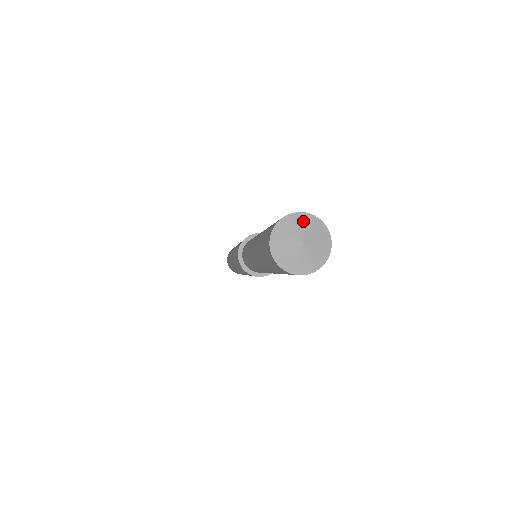
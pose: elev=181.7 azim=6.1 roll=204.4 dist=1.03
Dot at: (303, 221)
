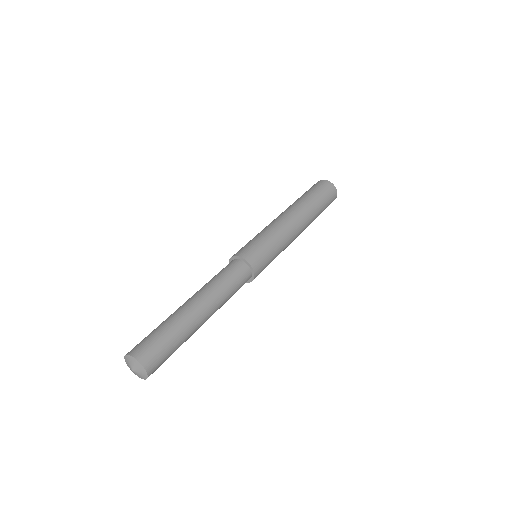
Dot at: (137, 365)
